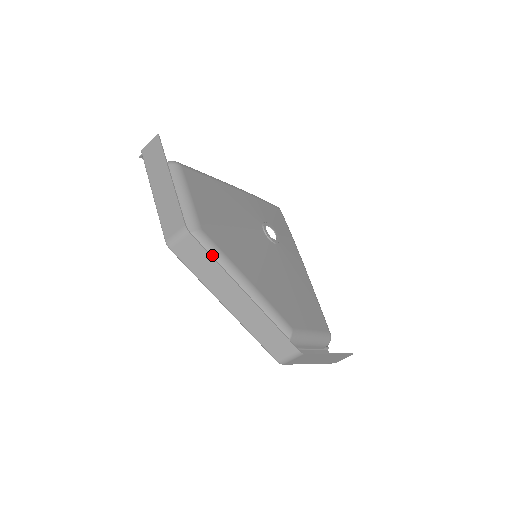
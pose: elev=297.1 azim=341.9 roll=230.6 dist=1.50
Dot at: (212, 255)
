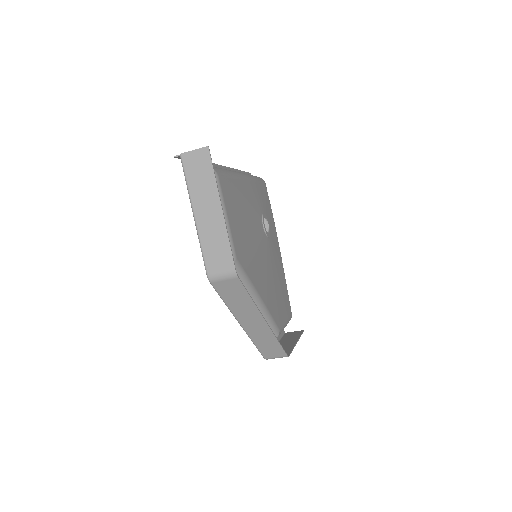
Dot at: occluded
